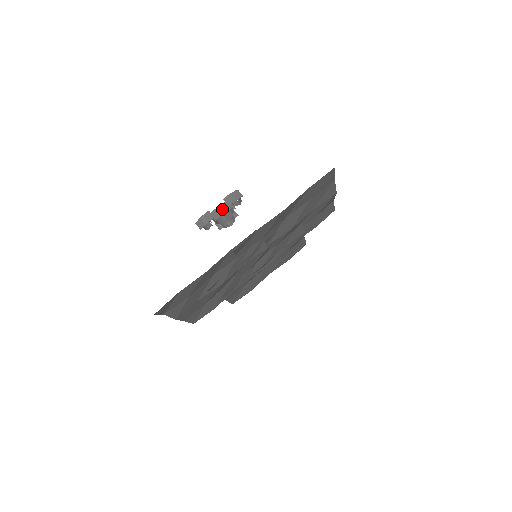
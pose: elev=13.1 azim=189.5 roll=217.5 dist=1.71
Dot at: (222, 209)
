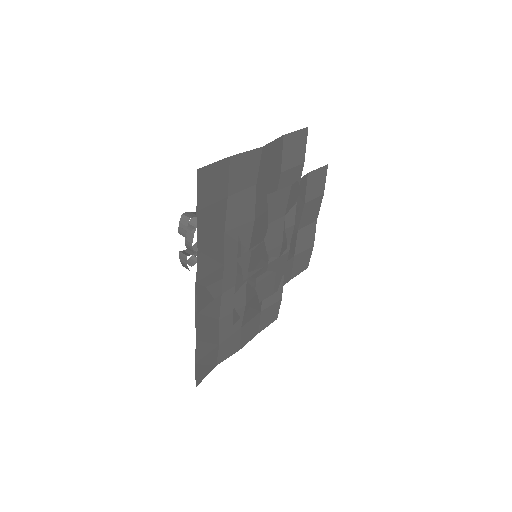
Dot at: (189, 239)
